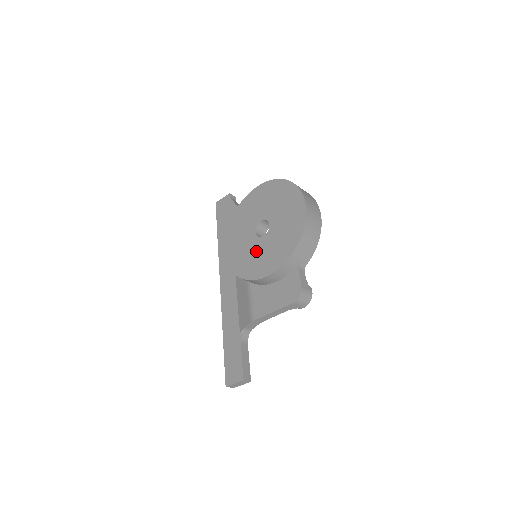
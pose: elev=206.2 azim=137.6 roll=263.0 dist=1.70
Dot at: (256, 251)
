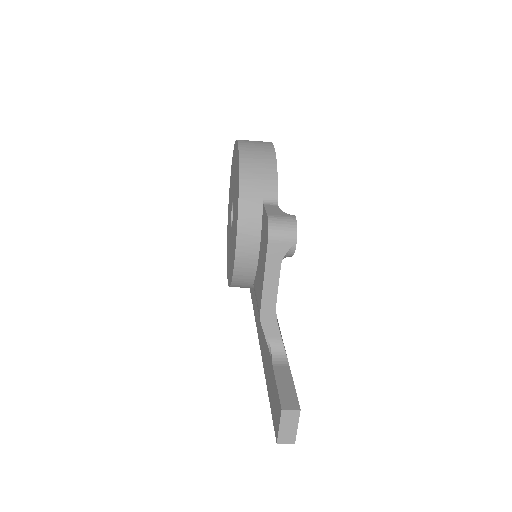
Dot at: (232, 239)
